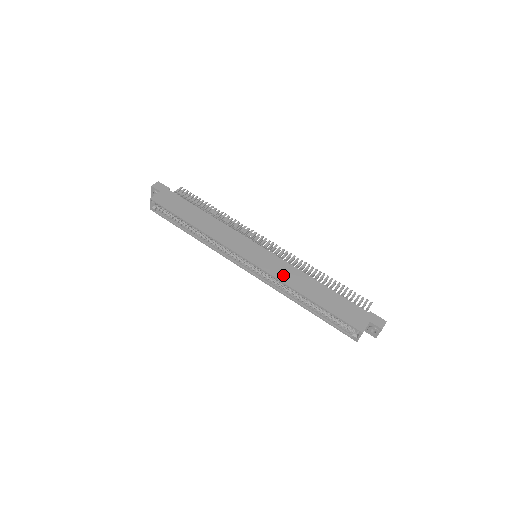
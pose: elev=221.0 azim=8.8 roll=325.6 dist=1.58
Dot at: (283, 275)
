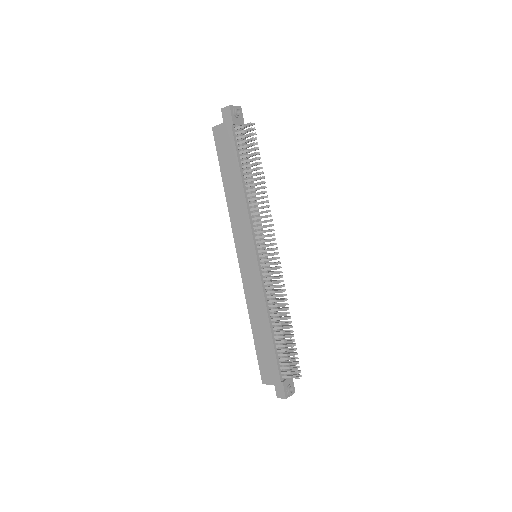
Dot at: (251, 295)
